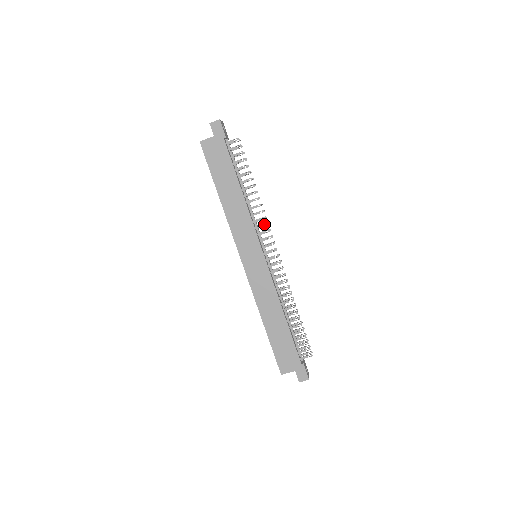
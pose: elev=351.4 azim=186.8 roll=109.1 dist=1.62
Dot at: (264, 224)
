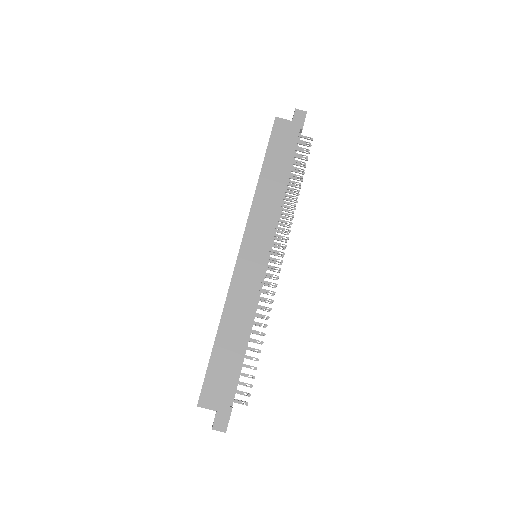
Dot at: (287, 229)
